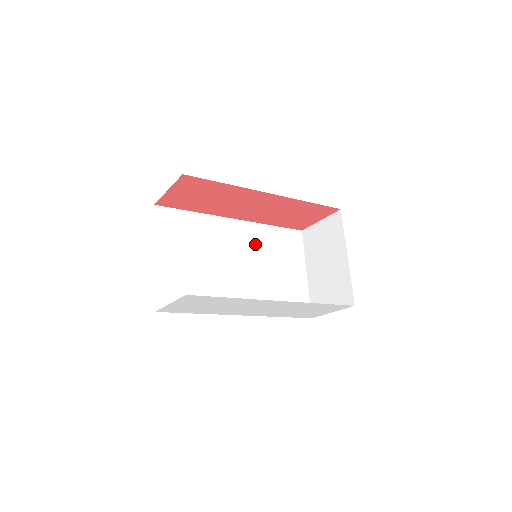
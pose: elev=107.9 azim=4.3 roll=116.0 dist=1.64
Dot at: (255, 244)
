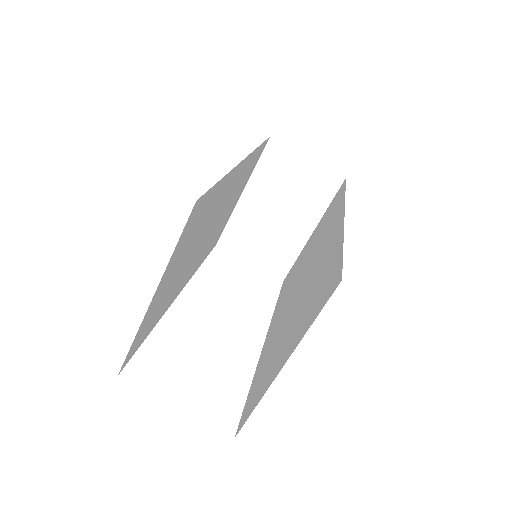
Dot at: (236, 186)
